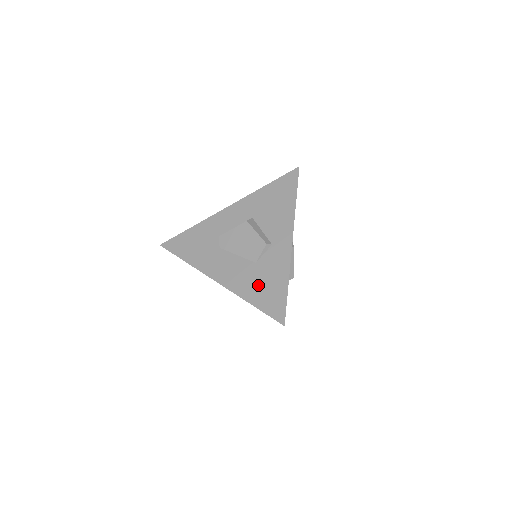
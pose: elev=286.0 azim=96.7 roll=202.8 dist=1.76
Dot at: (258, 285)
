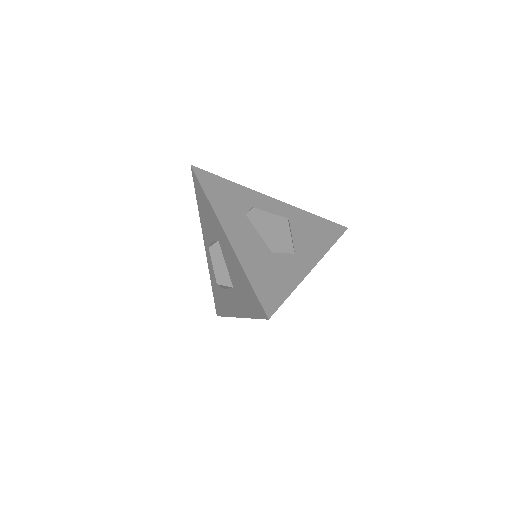
Dot at: (264, 269)
